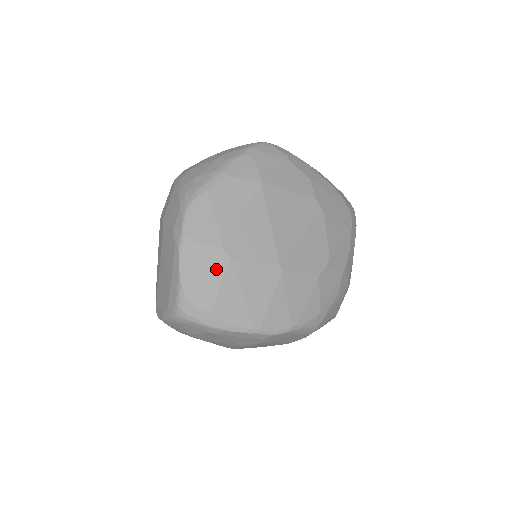
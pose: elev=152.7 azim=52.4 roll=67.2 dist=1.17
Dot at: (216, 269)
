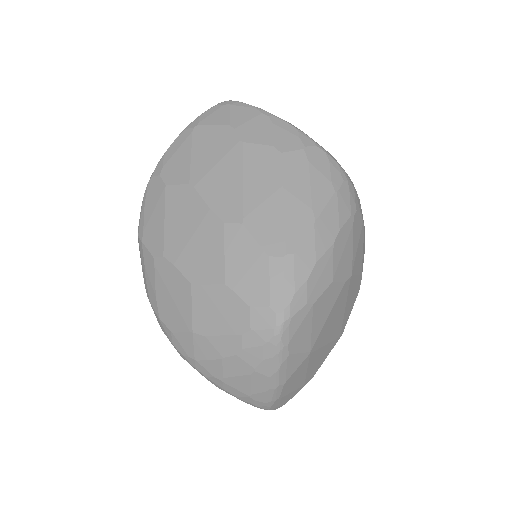
Dot at: occluded
